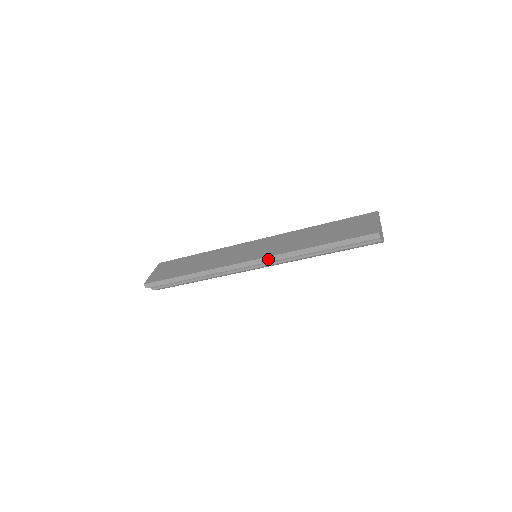
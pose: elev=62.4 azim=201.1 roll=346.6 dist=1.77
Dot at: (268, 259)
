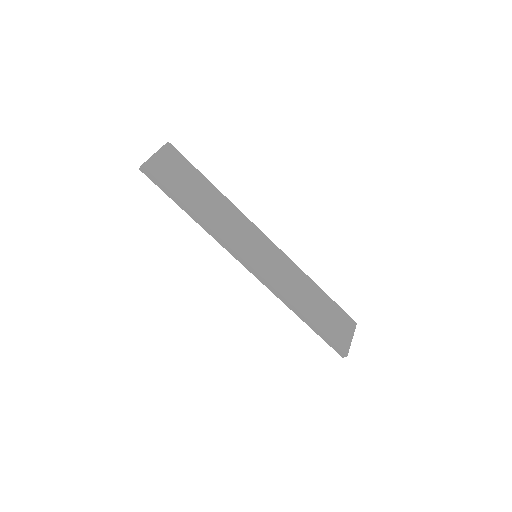
Dot at: (266, 284)
